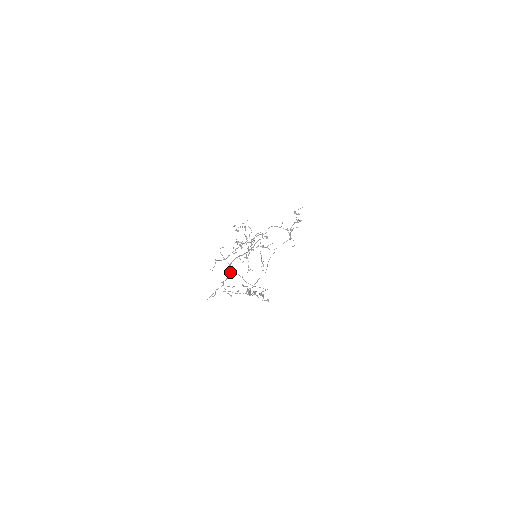
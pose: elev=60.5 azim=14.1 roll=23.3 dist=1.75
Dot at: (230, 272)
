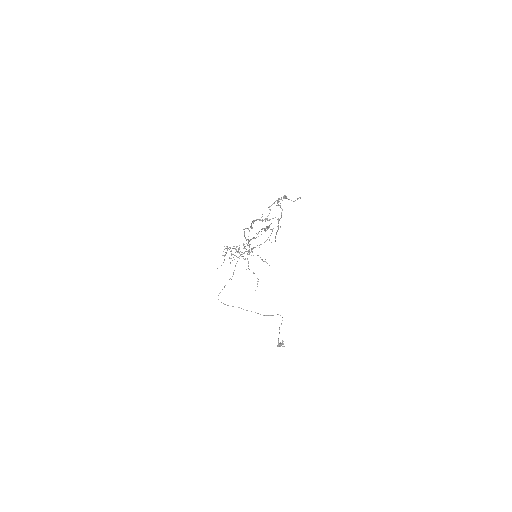
Dot at: occluded
